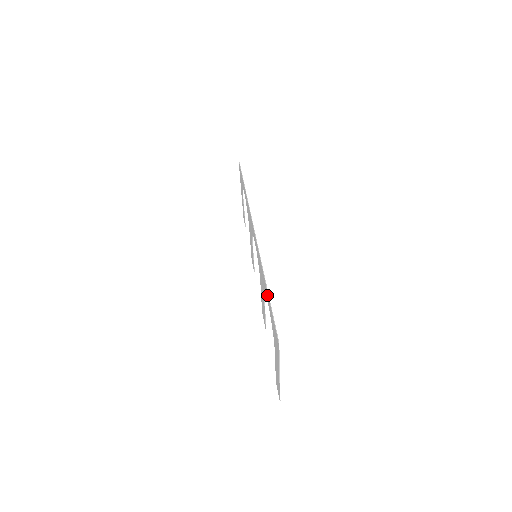
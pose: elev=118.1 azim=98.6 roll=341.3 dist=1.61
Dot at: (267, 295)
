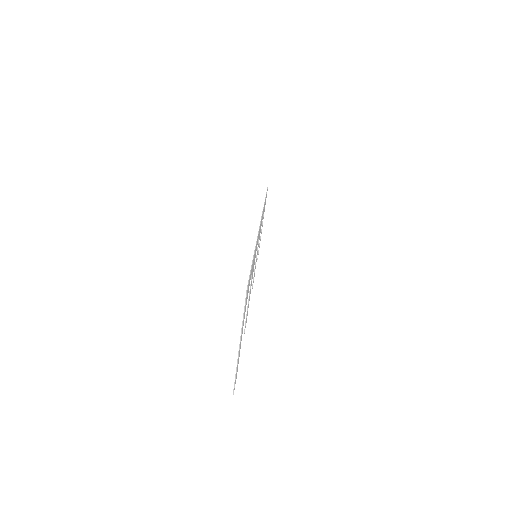
Dot at: occluded
